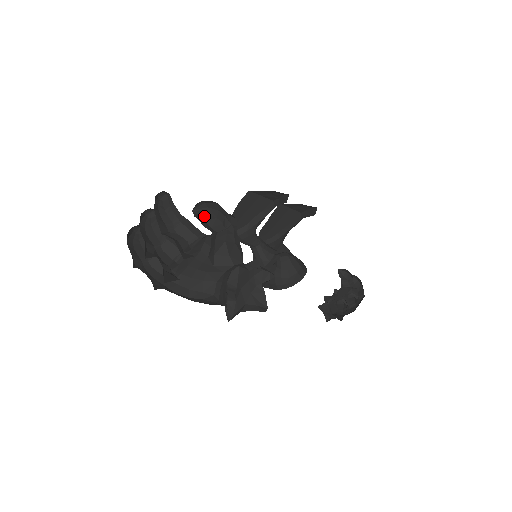
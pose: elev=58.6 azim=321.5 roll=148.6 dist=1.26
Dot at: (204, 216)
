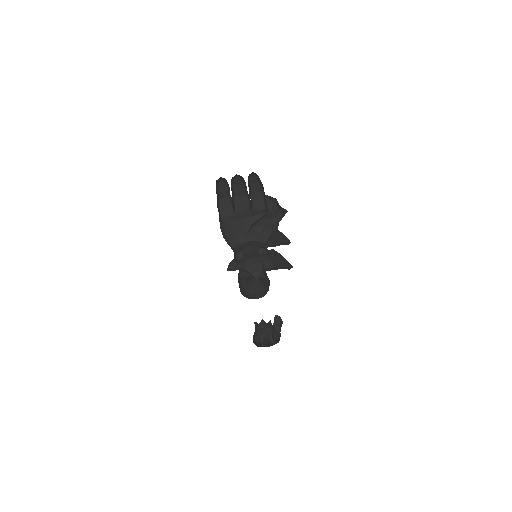
Dot at: occluded
